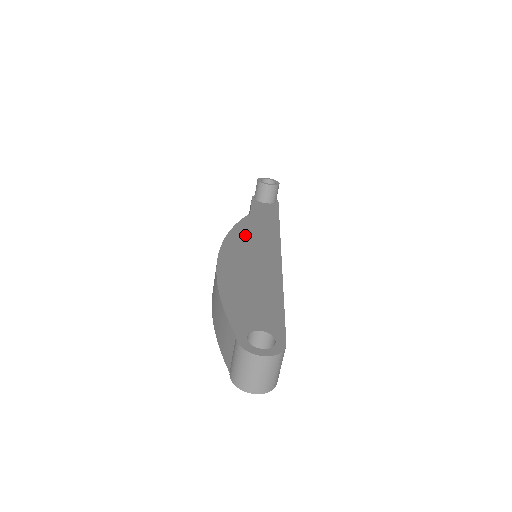
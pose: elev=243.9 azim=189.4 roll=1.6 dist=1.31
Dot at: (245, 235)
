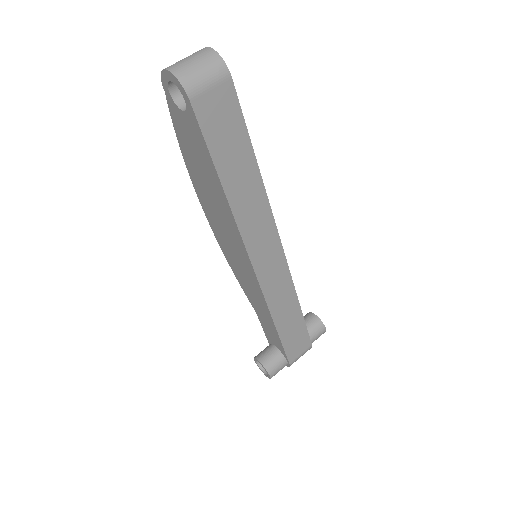
Dot at: occluded
